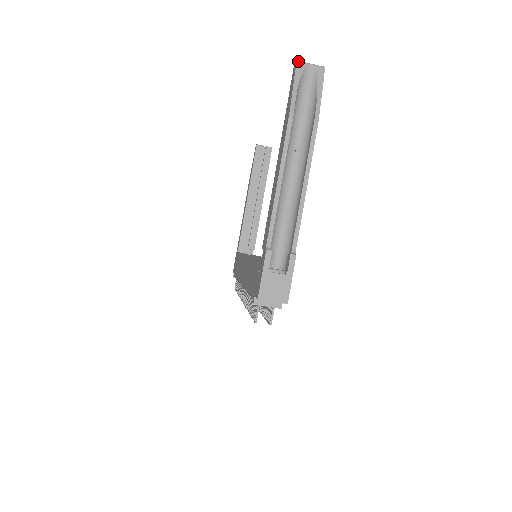
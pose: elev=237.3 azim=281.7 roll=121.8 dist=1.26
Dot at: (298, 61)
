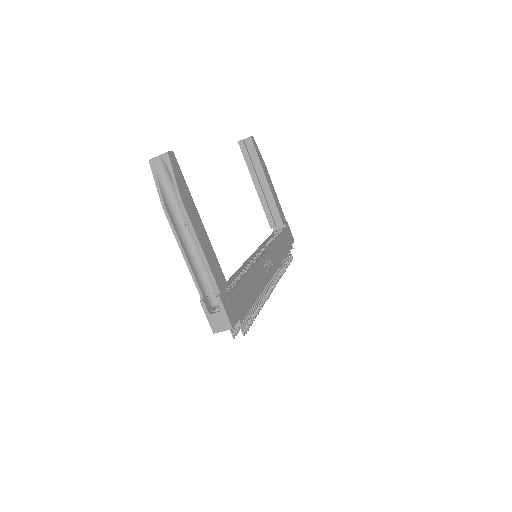
Dot at: (149, 160)
